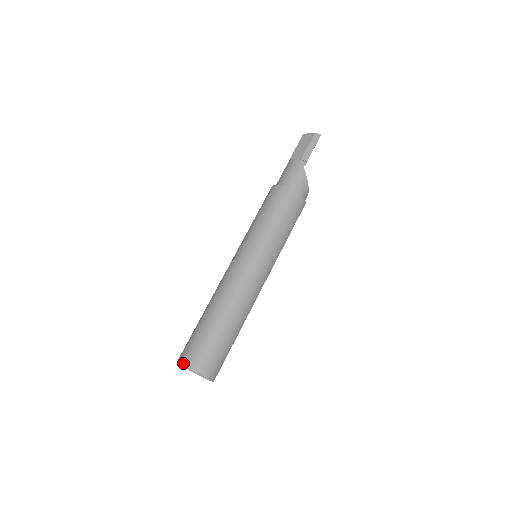
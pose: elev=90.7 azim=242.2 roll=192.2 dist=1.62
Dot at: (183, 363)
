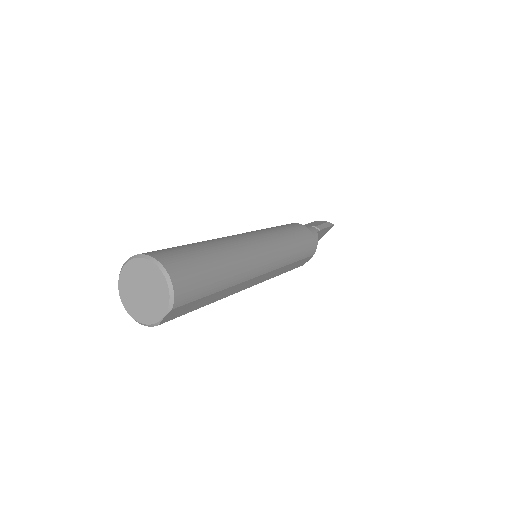
Dot at: (145, 253)
